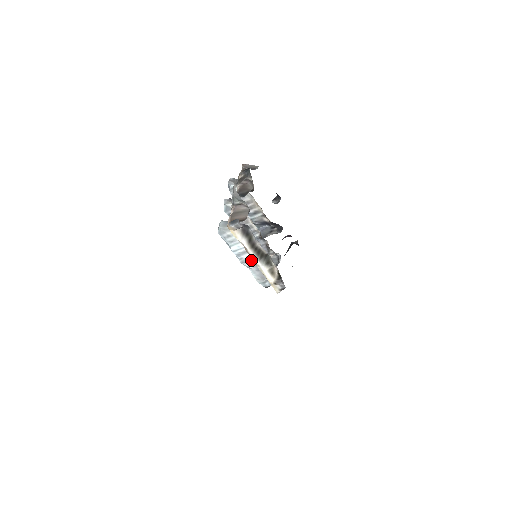
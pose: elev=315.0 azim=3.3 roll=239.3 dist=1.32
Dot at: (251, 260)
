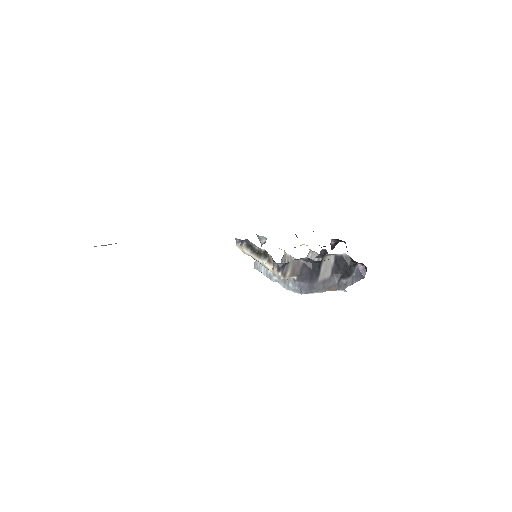
Dot at: occluded
